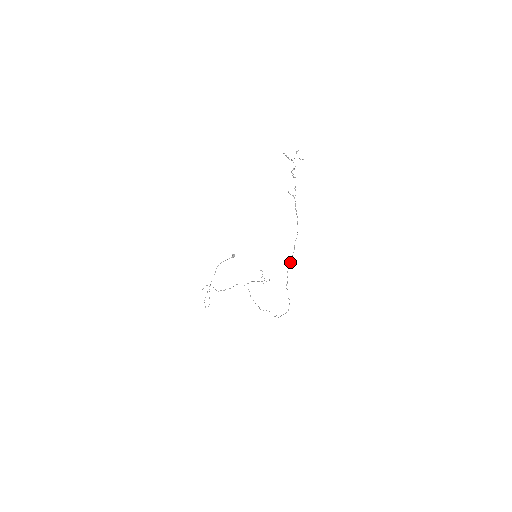
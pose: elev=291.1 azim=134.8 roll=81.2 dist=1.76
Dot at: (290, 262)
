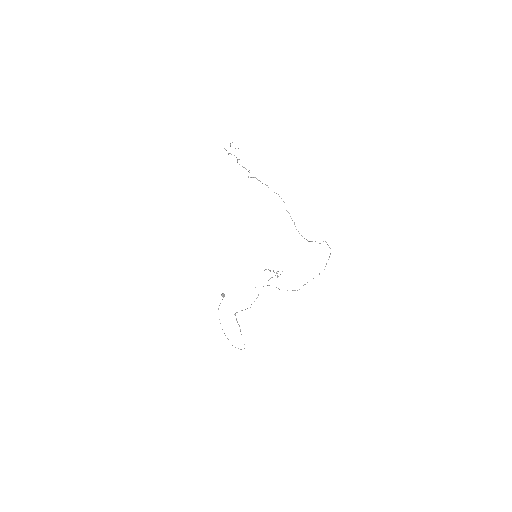
Dot at: occluded
